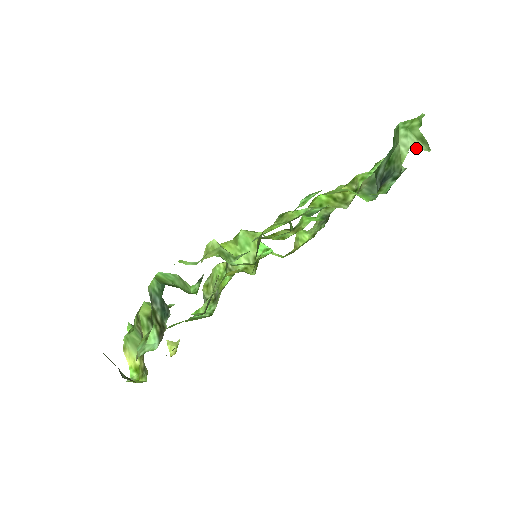
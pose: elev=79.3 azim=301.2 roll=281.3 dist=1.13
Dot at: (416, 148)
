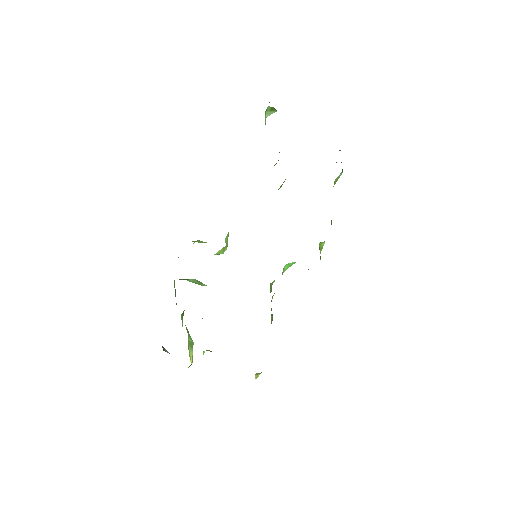
Dot at: (269, 115)
